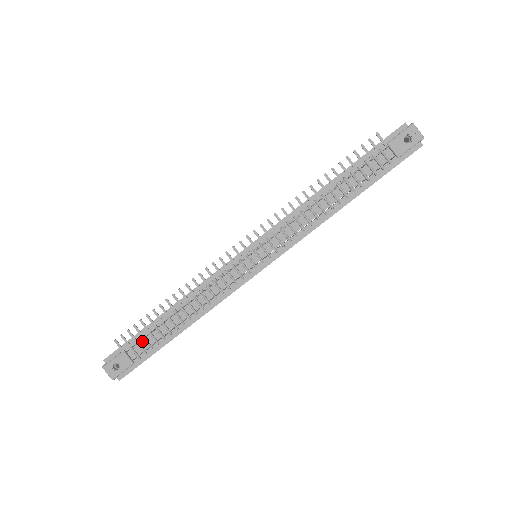
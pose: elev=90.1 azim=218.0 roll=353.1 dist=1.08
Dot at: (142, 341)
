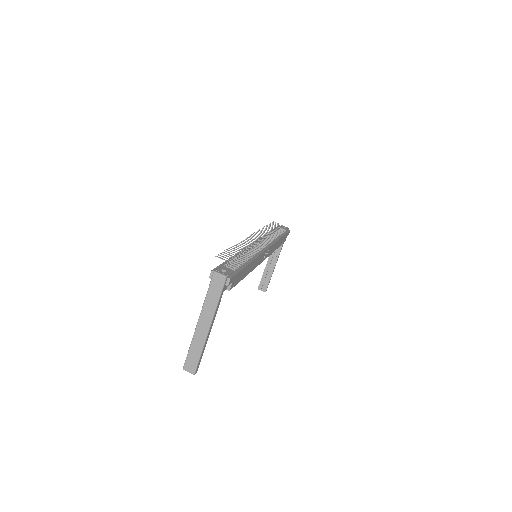
Dot at: (230, 265)
